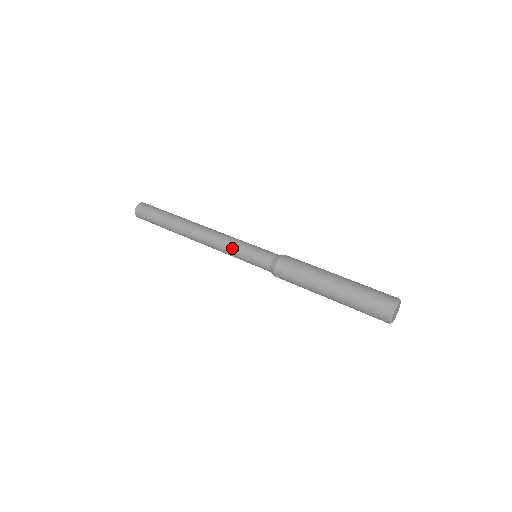
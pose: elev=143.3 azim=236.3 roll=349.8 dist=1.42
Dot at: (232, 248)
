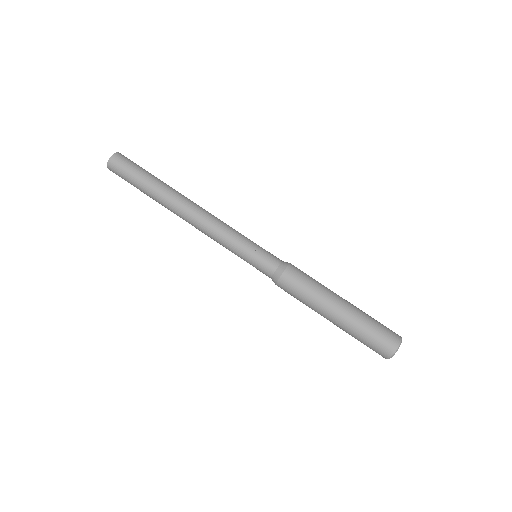
Dot at: (230, 245)
